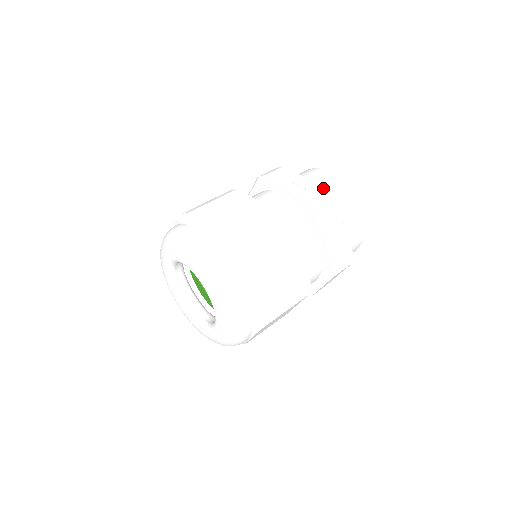
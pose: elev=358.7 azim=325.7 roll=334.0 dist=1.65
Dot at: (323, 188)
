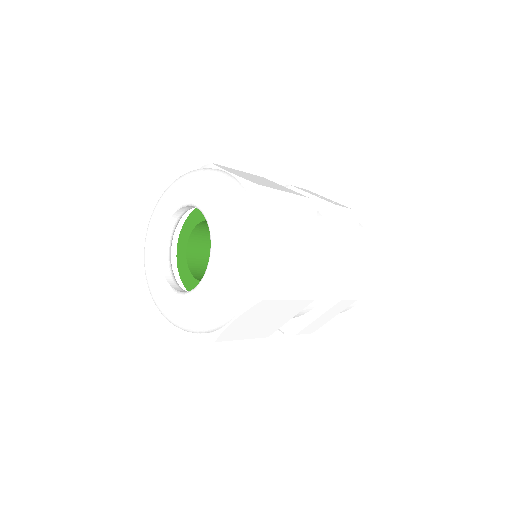
Dot at: (349, 208)
